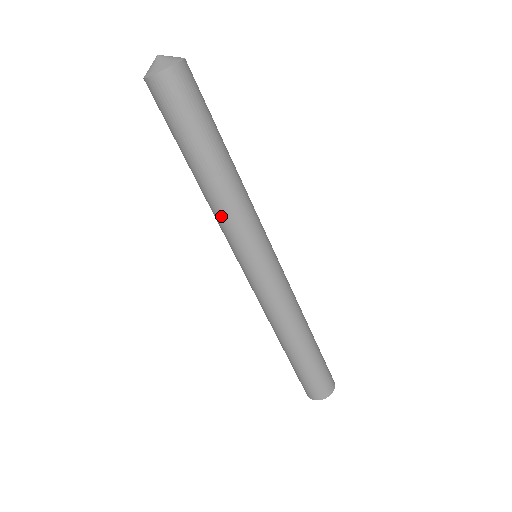
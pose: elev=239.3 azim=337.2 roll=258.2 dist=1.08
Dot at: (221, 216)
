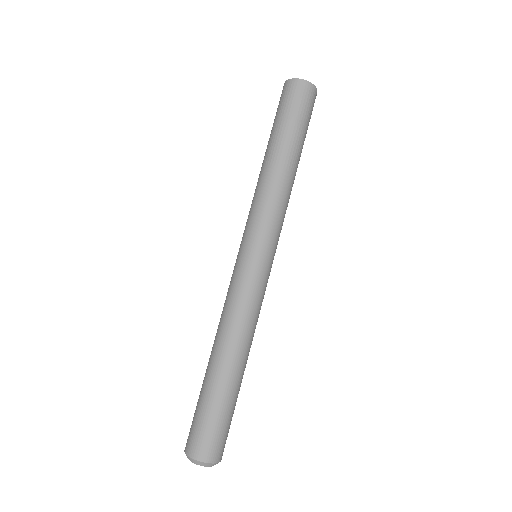
Dot at: (274, 197)
